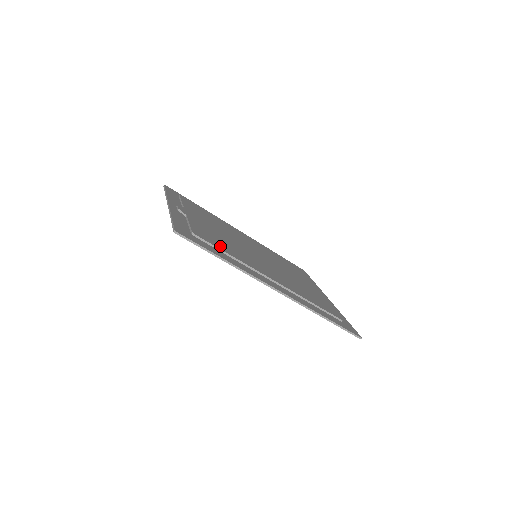
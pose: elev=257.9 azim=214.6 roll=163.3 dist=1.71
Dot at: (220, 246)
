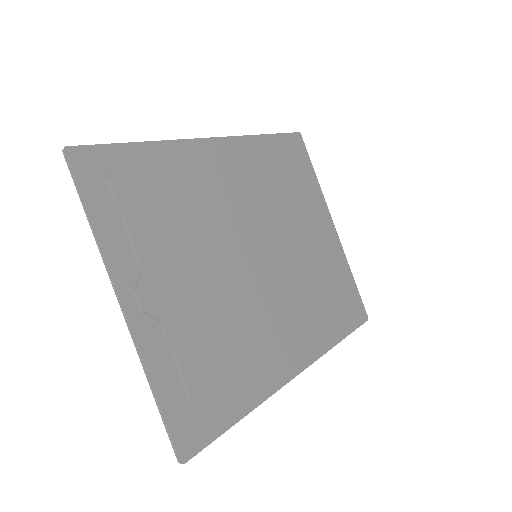
Dot at: (229, 373)
